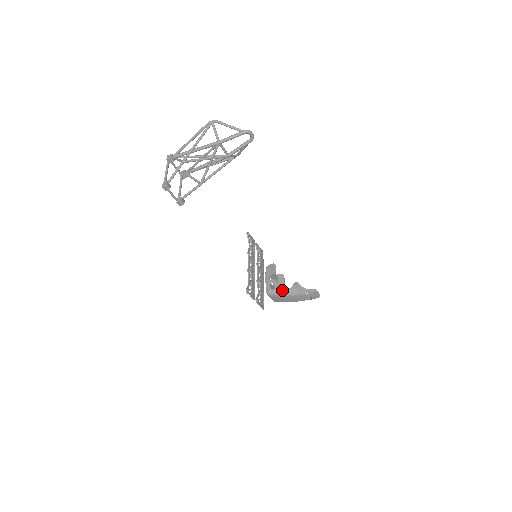
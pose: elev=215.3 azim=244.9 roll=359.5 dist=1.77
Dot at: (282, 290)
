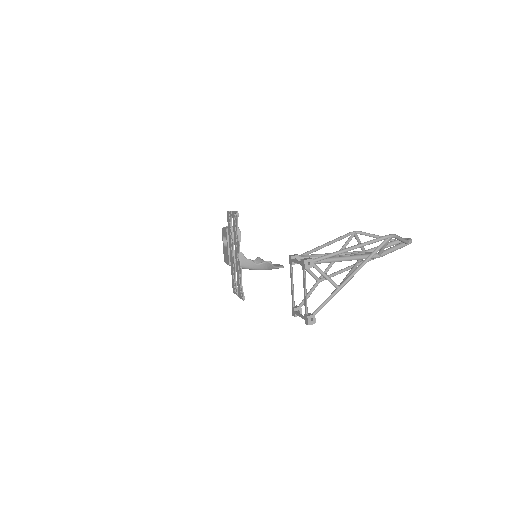
Dot at: (249, 265)
